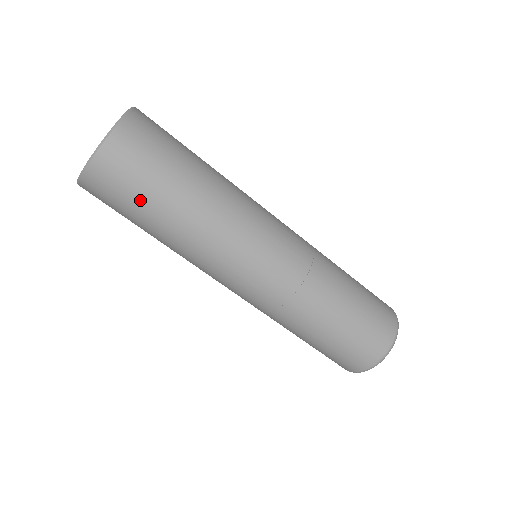
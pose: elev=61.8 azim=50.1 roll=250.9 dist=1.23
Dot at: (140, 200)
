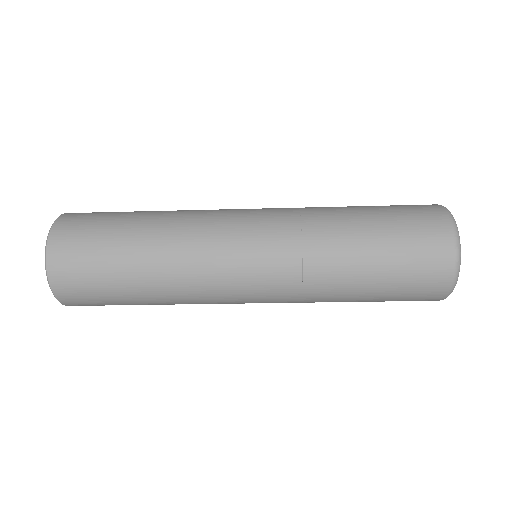
Dot at: (105, 272)
